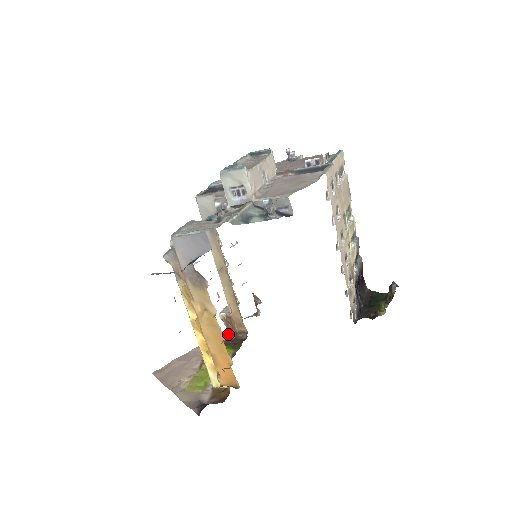
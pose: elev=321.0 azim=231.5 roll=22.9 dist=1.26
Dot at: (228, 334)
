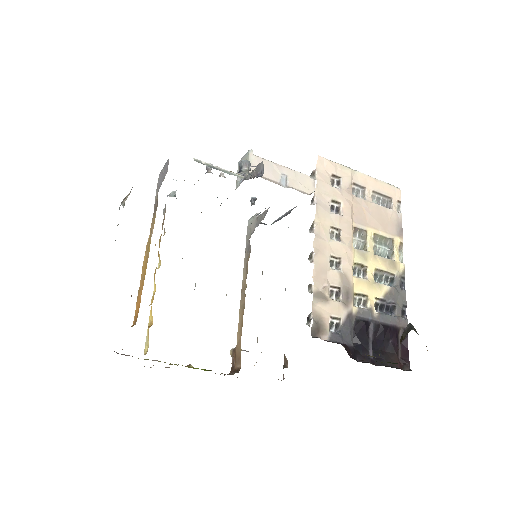
Dot at: (229, 373)
